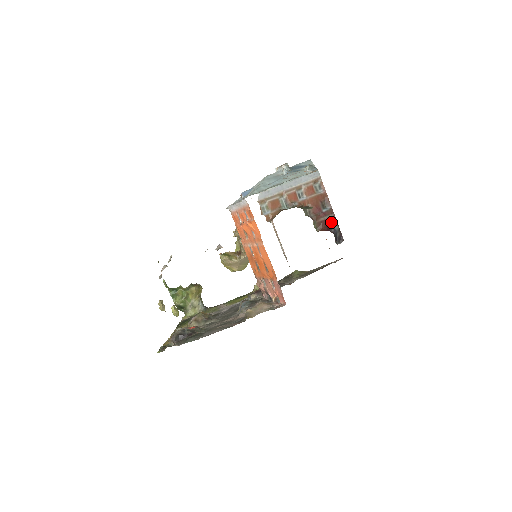
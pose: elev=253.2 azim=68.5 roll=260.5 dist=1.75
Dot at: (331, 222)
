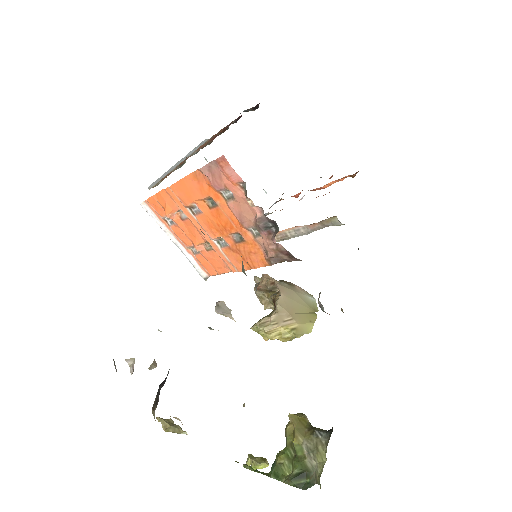
Dot at: occluded
